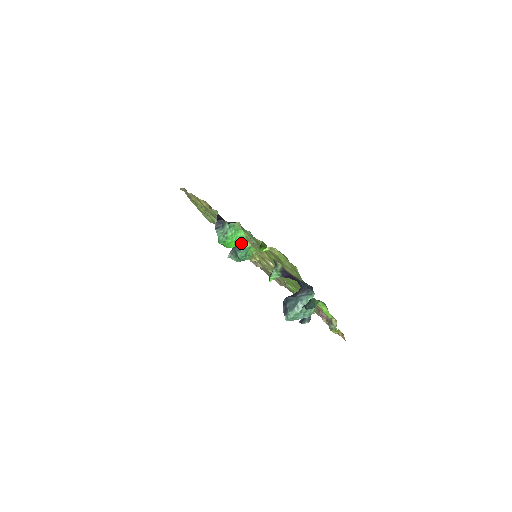
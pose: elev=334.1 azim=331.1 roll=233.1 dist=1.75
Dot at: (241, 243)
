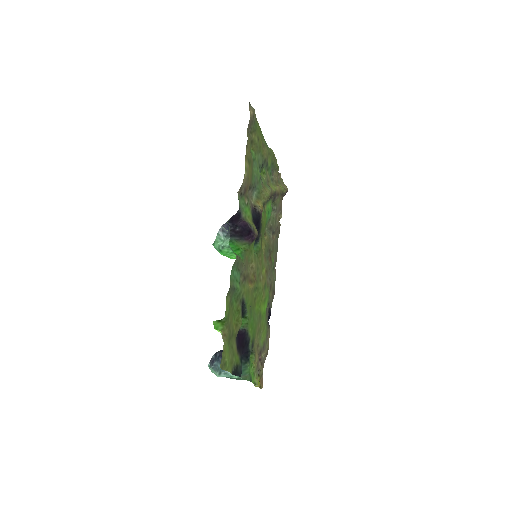
Dot at: occluded
